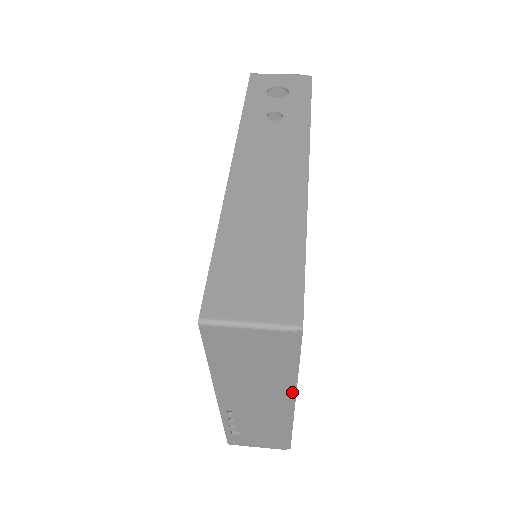
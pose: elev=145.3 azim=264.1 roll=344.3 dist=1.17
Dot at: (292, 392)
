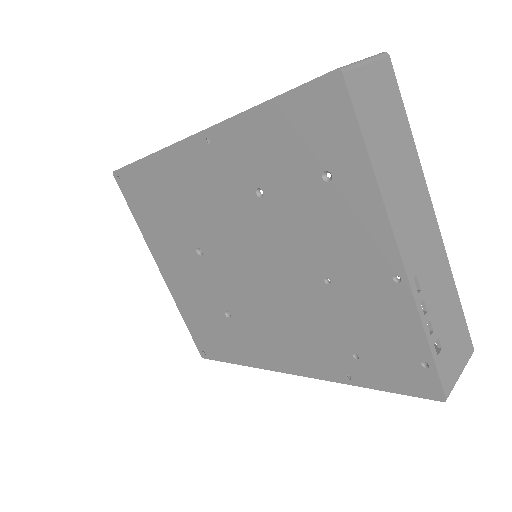
Dot at: (425, 187)
